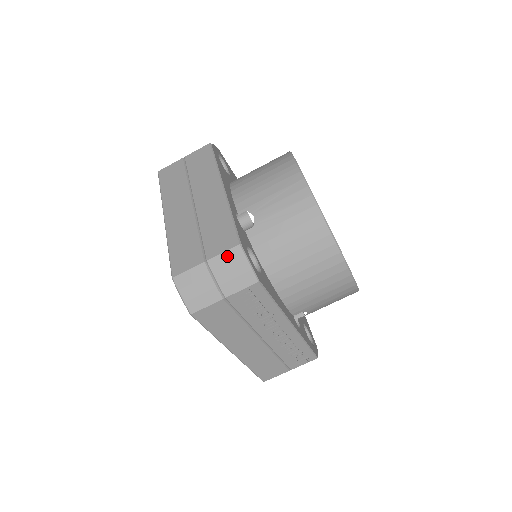
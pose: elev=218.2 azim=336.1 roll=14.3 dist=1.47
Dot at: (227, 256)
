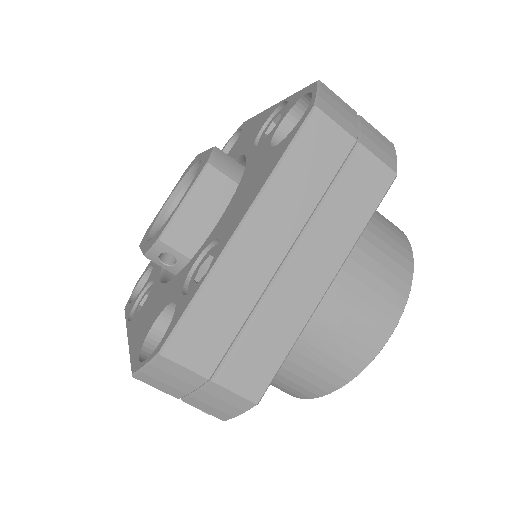
Dot at: (234, 398)
